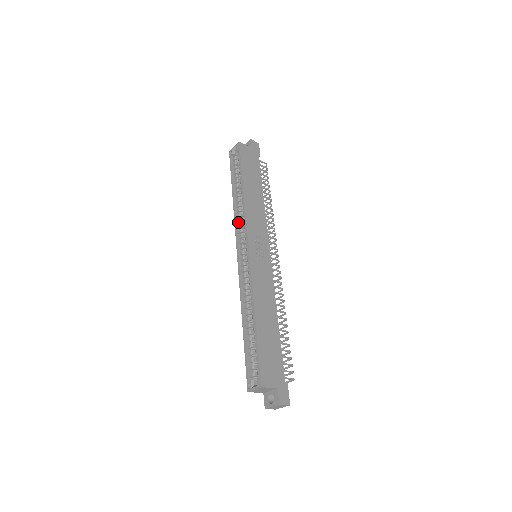
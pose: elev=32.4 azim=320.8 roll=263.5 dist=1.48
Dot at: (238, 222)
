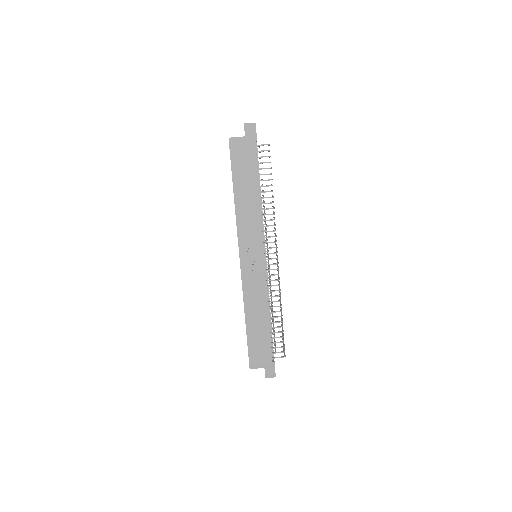
Dot at: occluded
